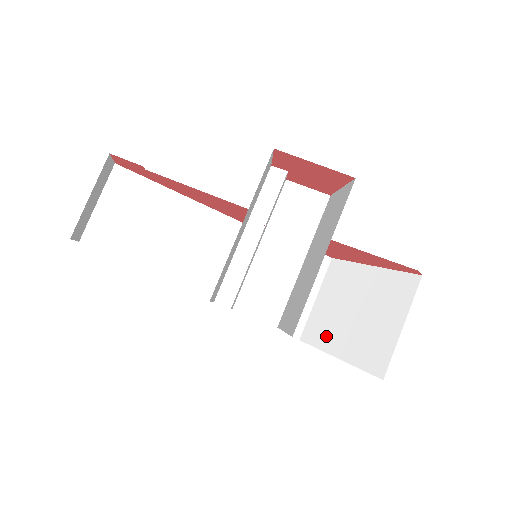
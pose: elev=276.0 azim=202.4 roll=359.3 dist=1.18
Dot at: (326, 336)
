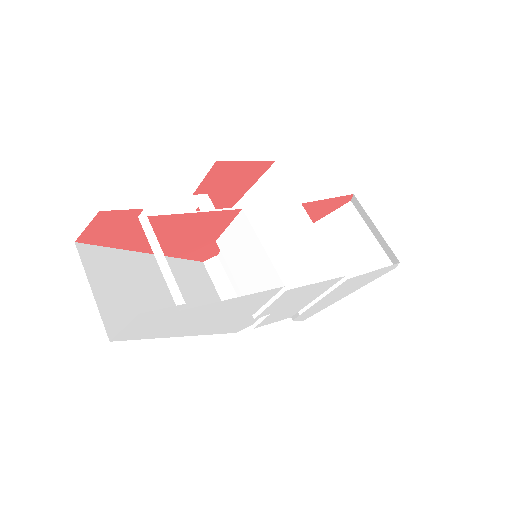
Dot at: (324, 294)
